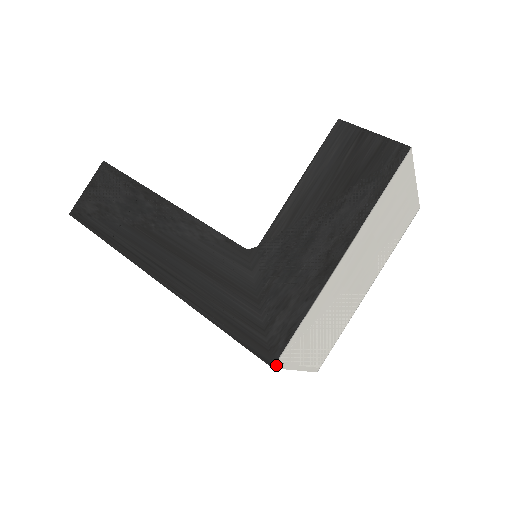
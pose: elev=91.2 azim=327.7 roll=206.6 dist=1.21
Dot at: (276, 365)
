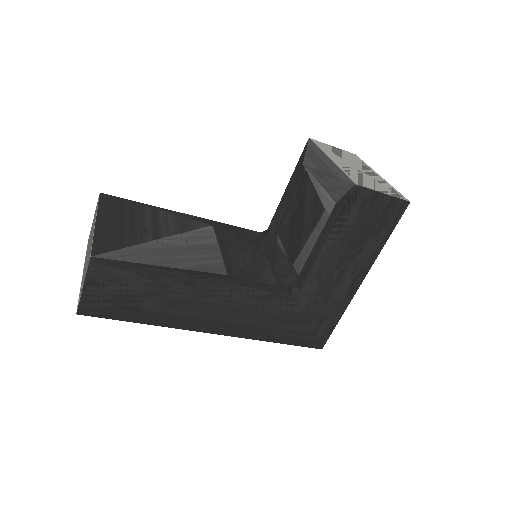
Dot at: (321, 345)
